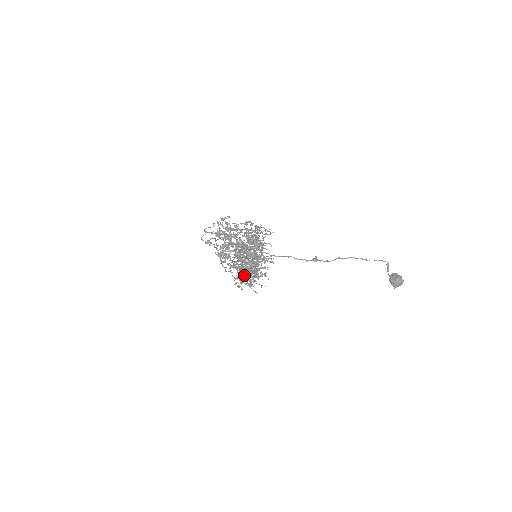
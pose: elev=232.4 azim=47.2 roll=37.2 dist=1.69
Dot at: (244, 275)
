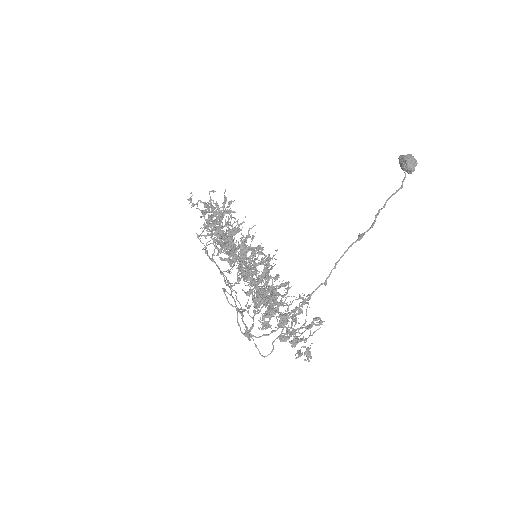
Dot at: occluded
